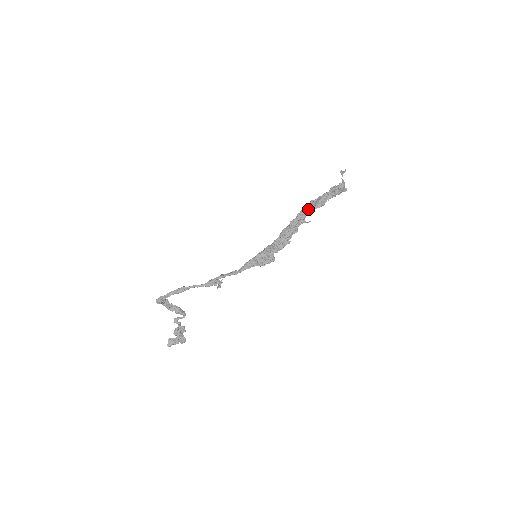
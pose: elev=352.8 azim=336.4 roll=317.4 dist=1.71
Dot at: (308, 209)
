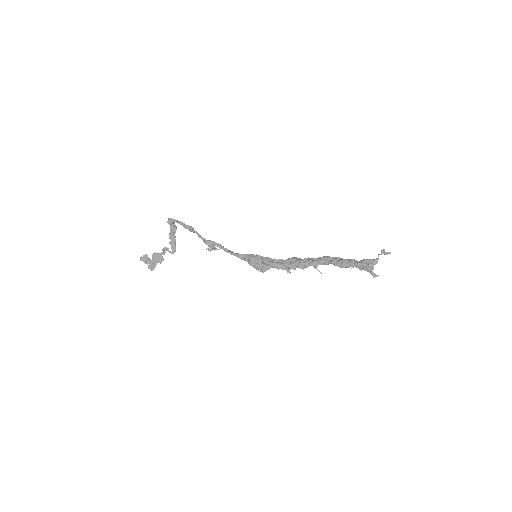
Dot at: (329, 259)
